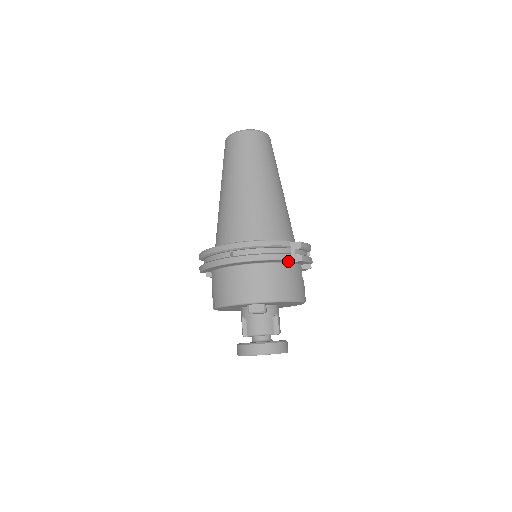
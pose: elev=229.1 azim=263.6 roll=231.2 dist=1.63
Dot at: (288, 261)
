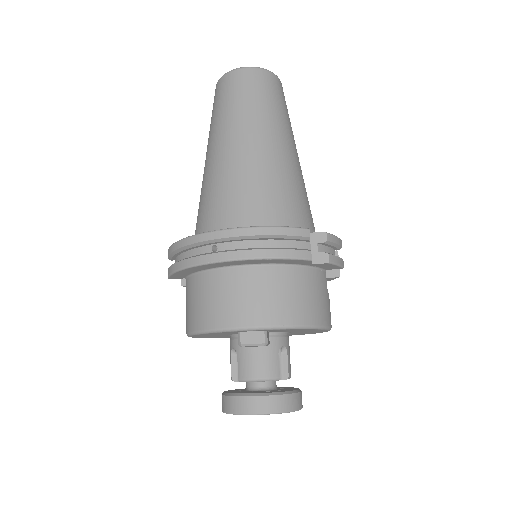
Dot at: (306, 262)
